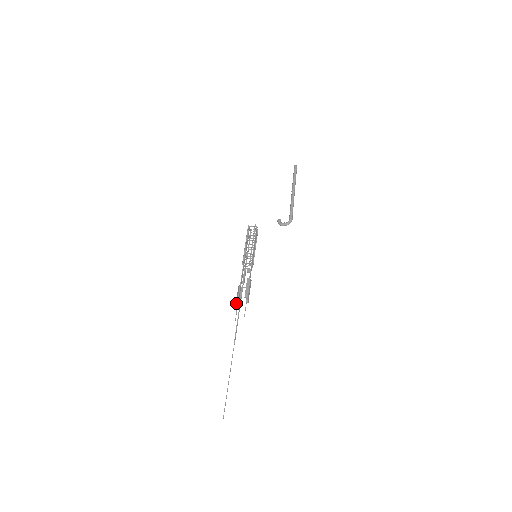
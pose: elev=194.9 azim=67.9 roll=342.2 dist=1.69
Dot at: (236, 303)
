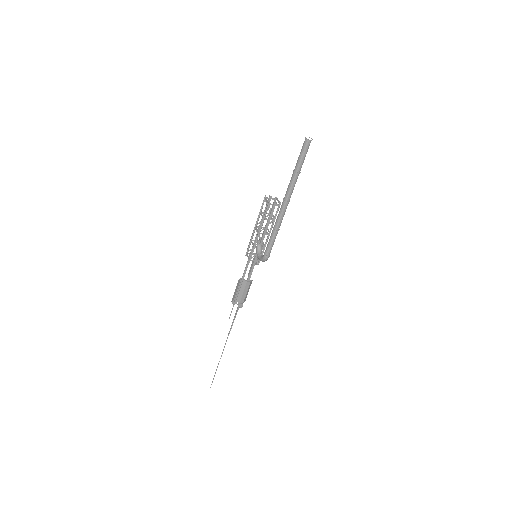
Dot at: (232, 299)
